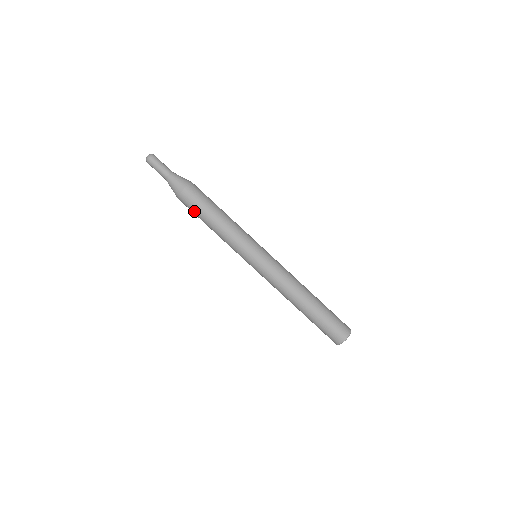
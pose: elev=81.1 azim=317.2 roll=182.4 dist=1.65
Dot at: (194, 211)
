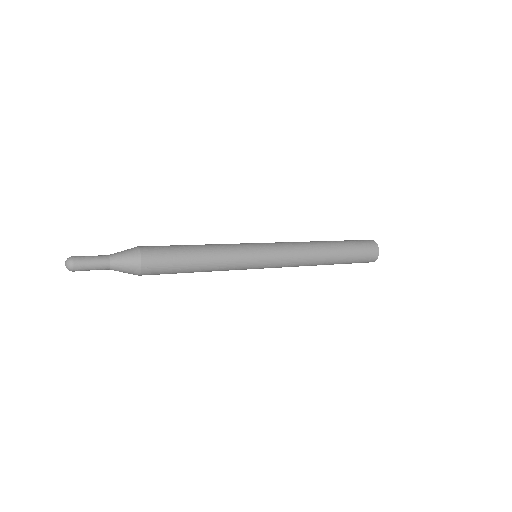
Dot at: occluded
